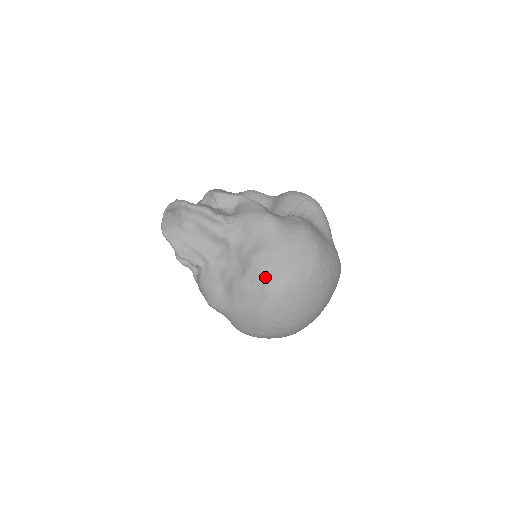
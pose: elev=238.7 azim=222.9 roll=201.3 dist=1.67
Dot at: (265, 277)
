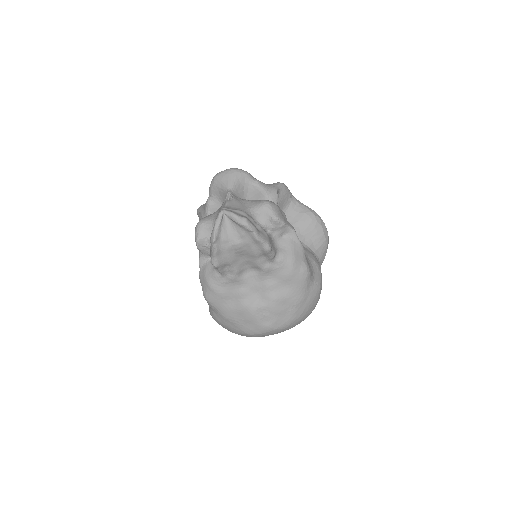
Dot at: (275, 318)
